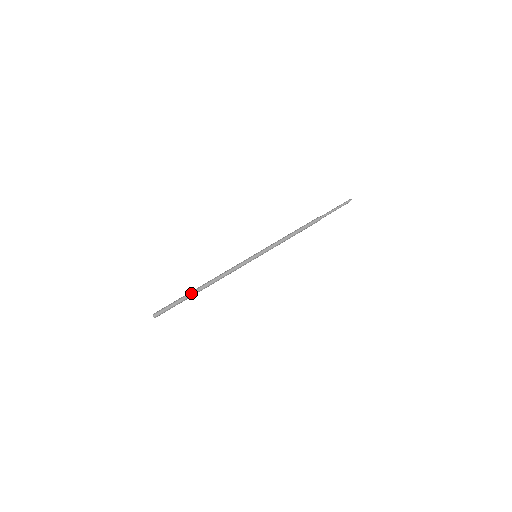
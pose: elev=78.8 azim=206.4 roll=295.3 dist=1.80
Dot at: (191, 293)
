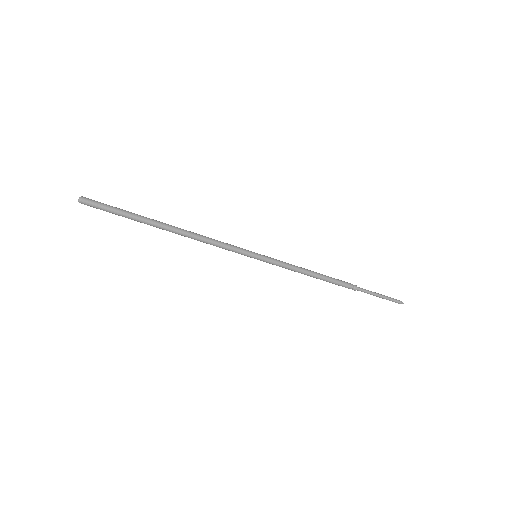
Dot at: (148, 218)
